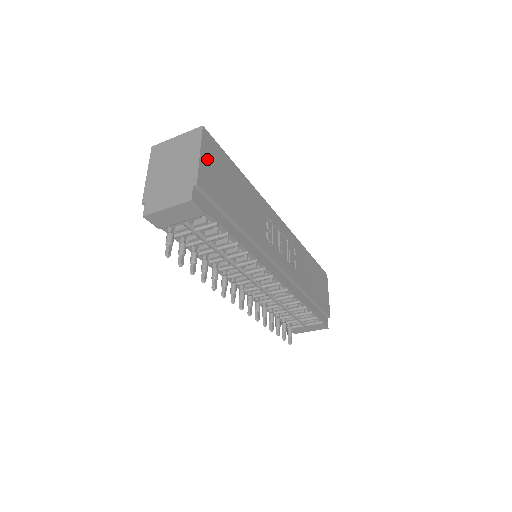
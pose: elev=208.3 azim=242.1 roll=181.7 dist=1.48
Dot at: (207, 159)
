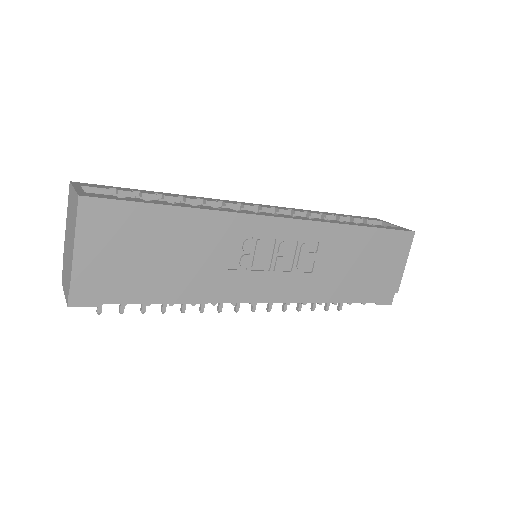
Dot at: (91, 240)
